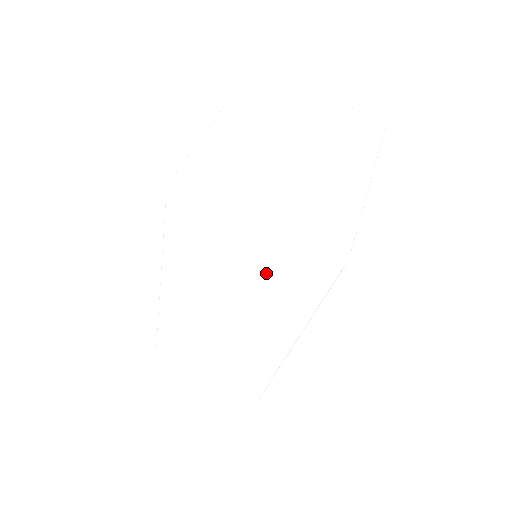
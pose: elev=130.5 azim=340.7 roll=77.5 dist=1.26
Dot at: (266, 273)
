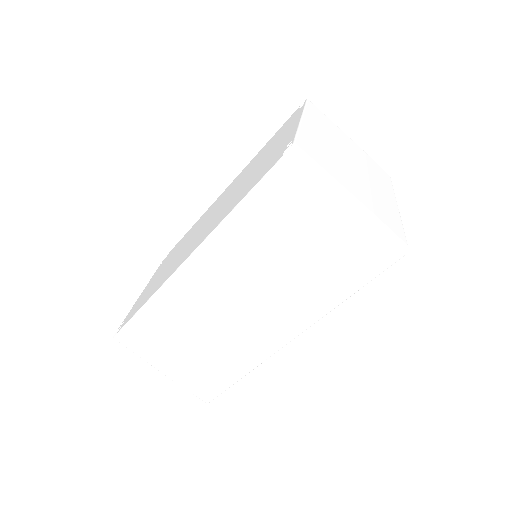
Dot at: (328, 252)
